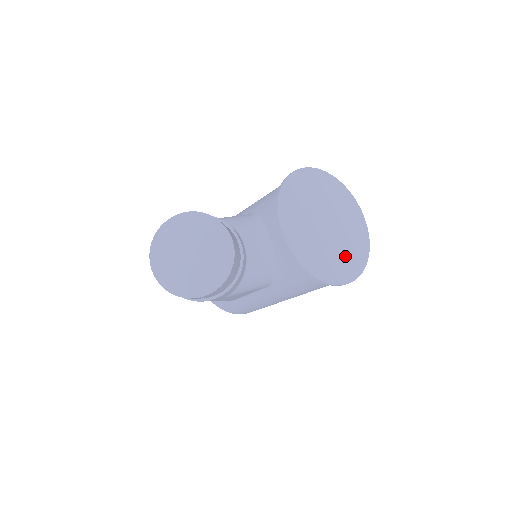
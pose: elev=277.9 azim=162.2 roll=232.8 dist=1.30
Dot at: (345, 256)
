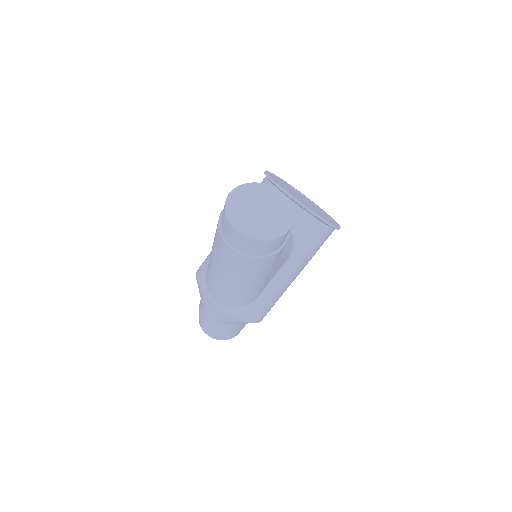
Dot at: (325, 215)
